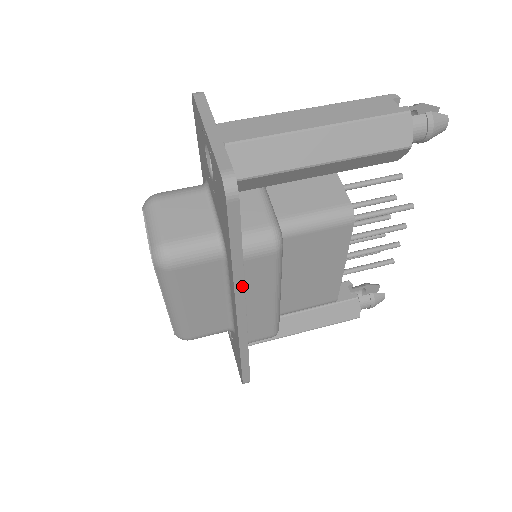
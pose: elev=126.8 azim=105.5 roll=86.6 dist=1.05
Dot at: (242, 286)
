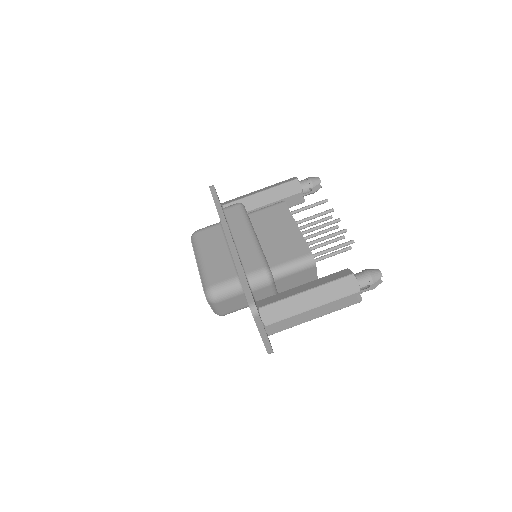
Dot at: occluded
